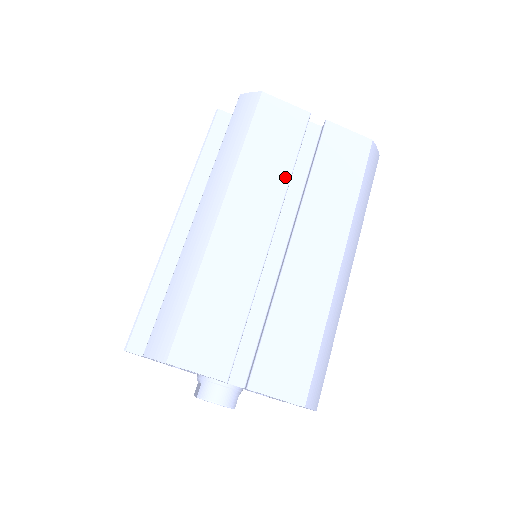
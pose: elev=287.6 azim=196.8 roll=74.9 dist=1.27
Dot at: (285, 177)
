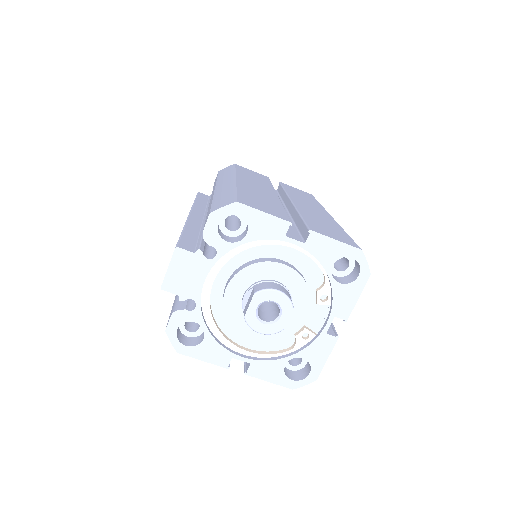
Dot at: occluded
